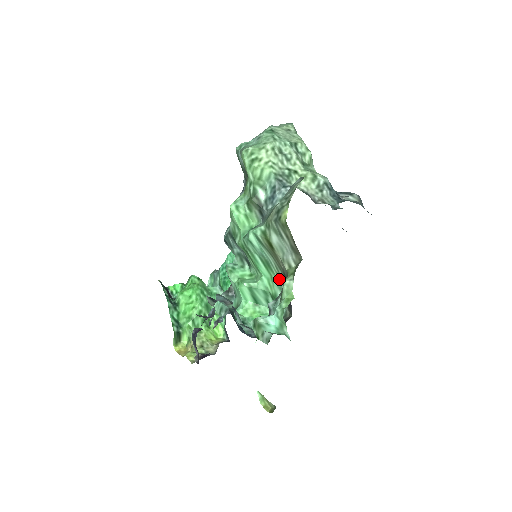
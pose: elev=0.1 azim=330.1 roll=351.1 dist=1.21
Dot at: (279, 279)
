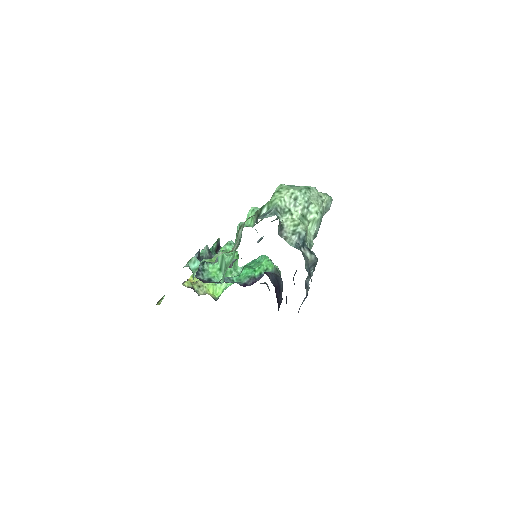
Dot at: occluded
